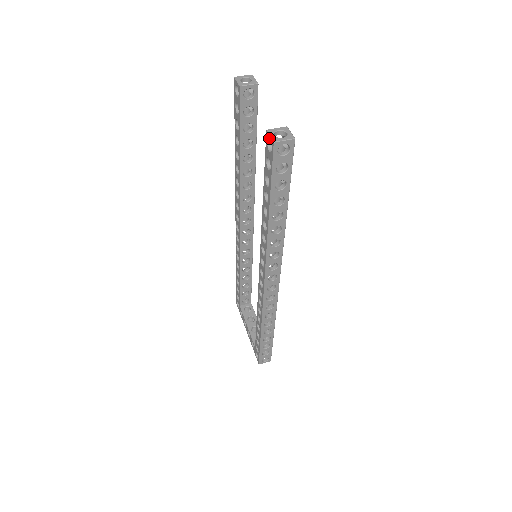
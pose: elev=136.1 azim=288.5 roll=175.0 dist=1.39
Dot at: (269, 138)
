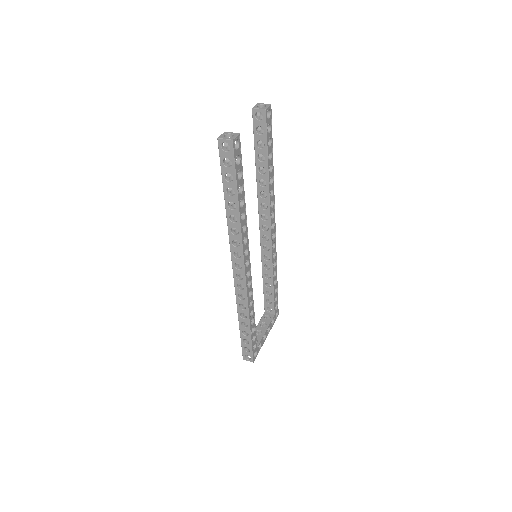
Dot at: occluded
